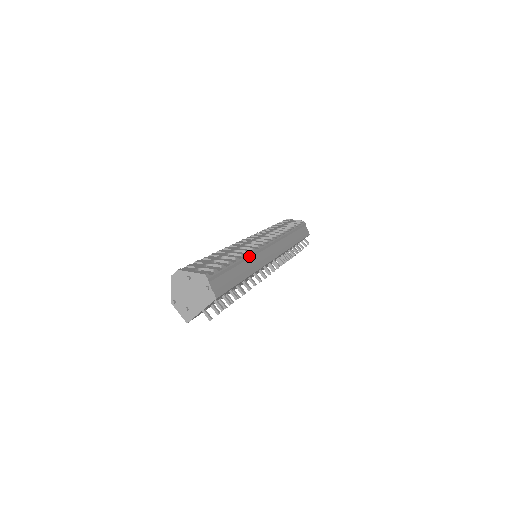
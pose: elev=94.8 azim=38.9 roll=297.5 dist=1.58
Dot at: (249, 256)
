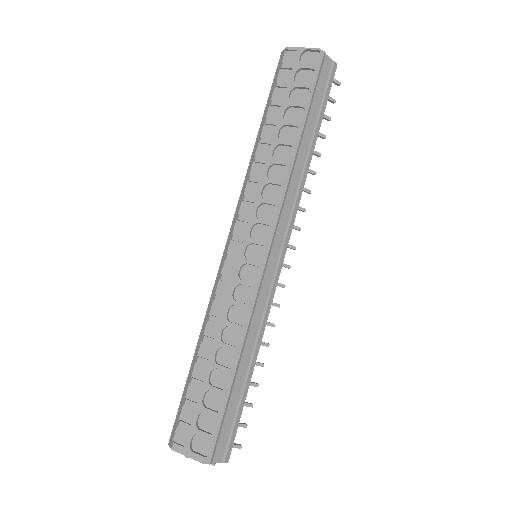
Dot at: (245, 335)
